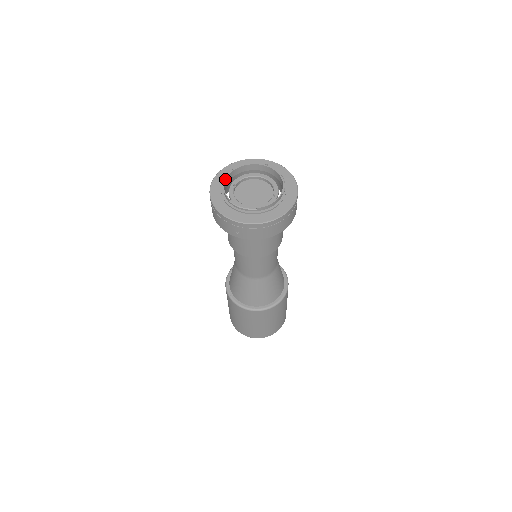
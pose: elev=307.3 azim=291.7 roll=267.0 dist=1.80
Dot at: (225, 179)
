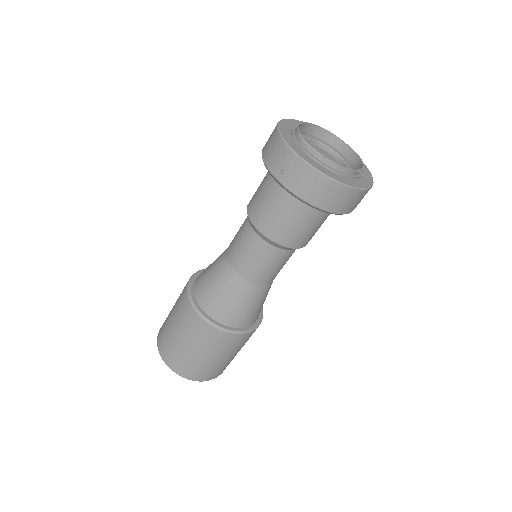
Dot at: (304, 122)
